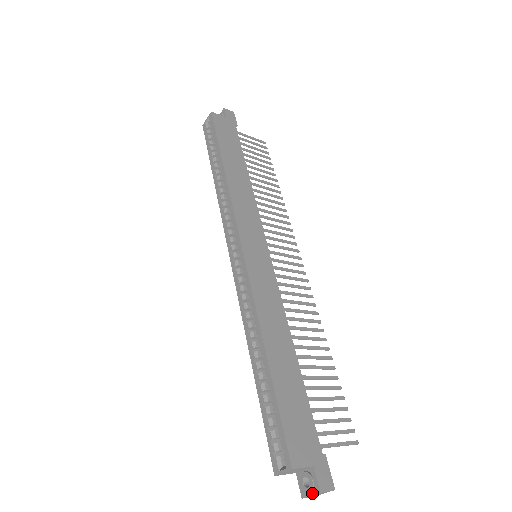
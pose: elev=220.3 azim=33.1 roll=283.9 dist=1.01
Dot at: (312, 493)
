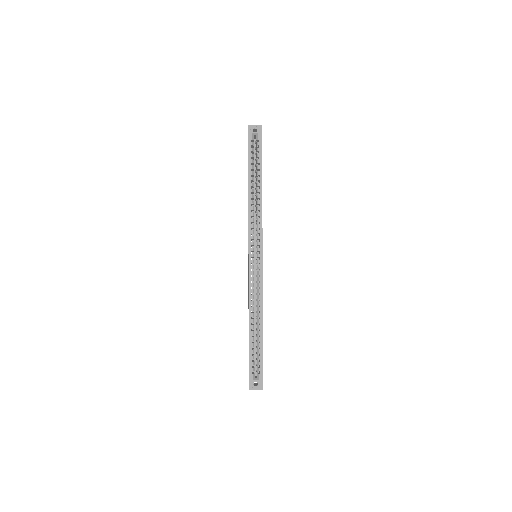
Dot at: (257, 389)
